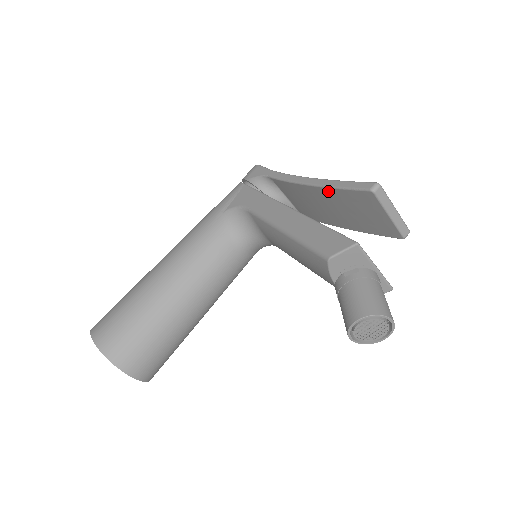
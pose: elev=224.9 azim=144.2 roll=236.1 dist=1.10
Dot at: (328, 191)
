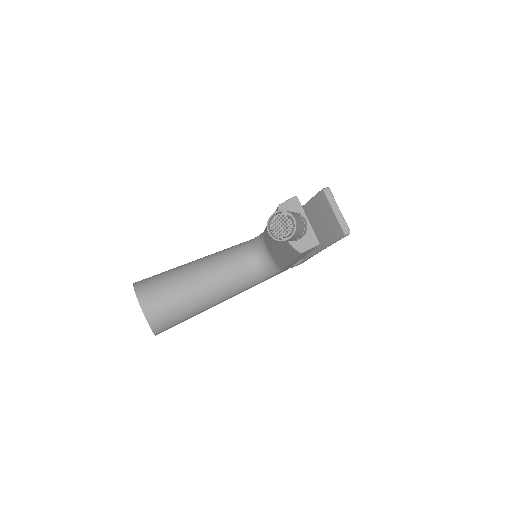
Dot at: (307, 207)
